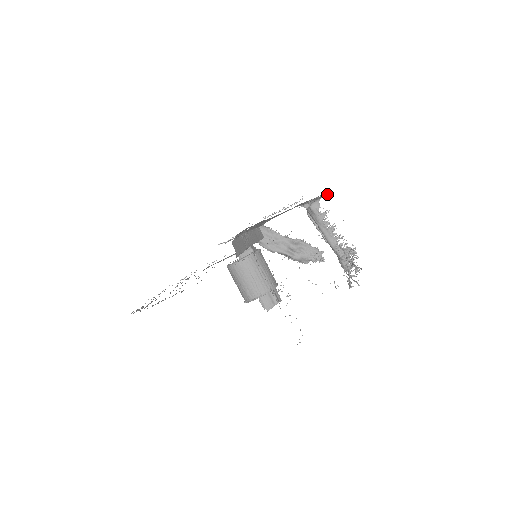
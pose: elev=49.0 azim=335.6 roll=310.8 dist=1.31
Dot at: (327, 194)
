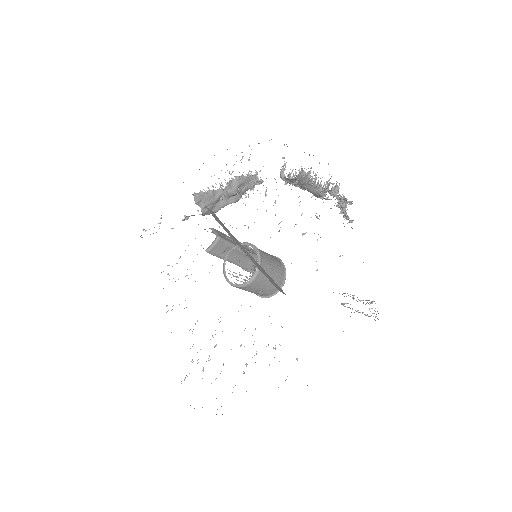
Dot at: occluded
